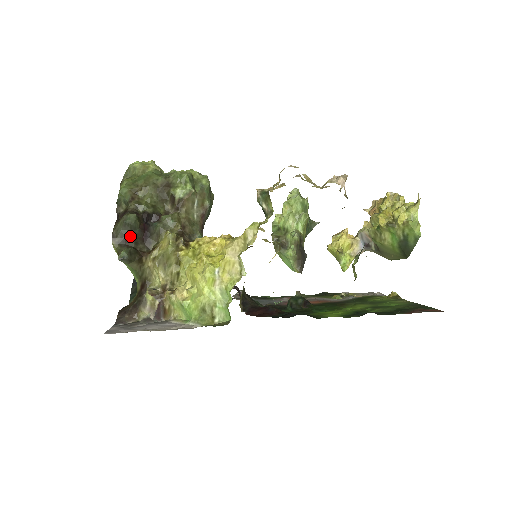
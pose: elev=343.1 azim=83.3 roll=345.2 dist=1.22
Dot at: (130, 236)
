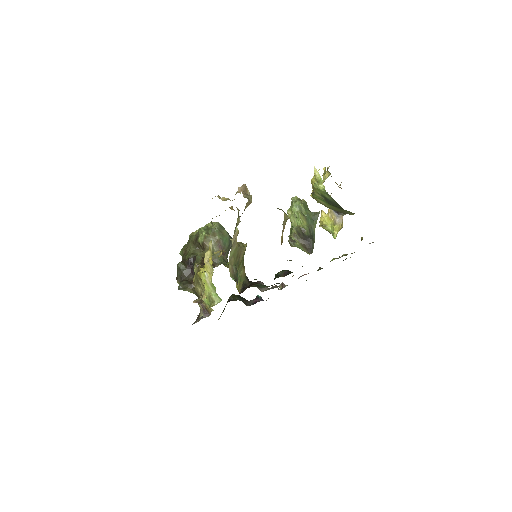
Dot at: (183, 275)
